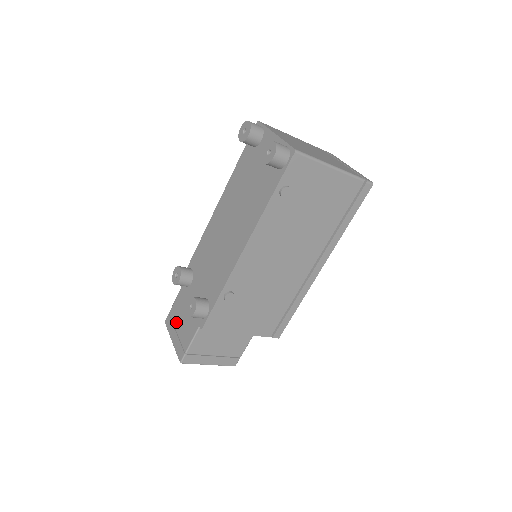
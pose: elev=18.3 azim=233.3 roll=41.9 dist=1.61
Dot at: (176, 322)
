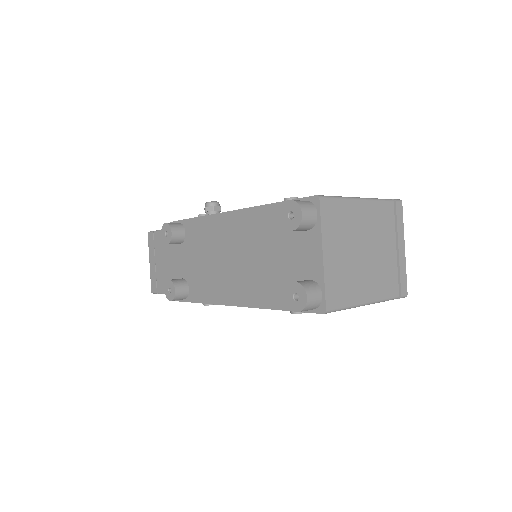
Dot at: (157, 253)
